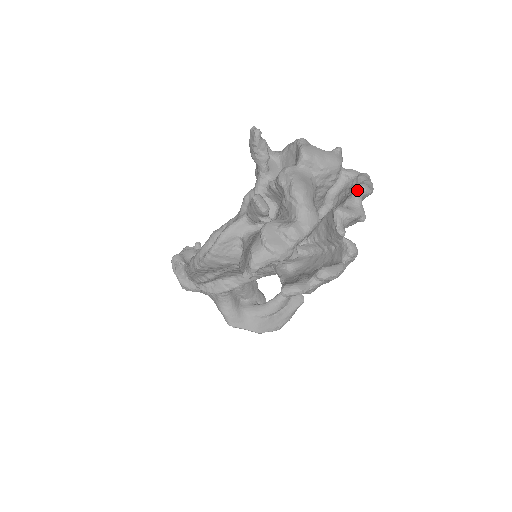
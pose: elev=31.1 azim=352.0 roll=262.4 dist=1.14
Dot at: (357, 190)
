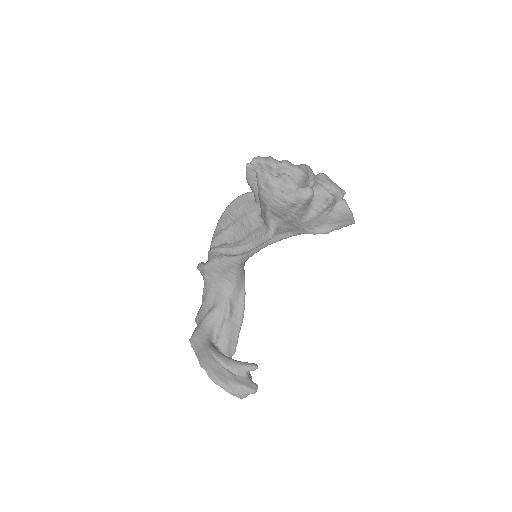
Dot at: (339, 198)
